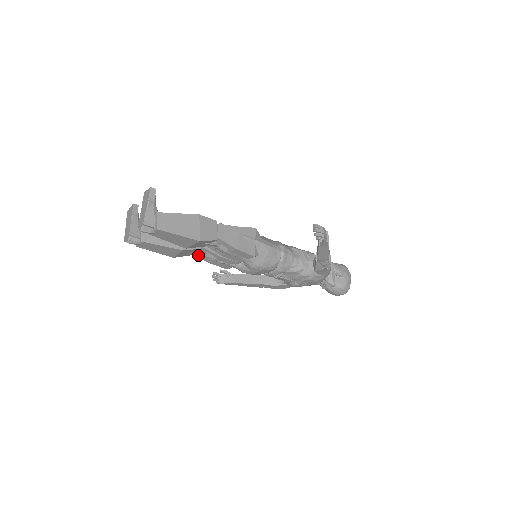
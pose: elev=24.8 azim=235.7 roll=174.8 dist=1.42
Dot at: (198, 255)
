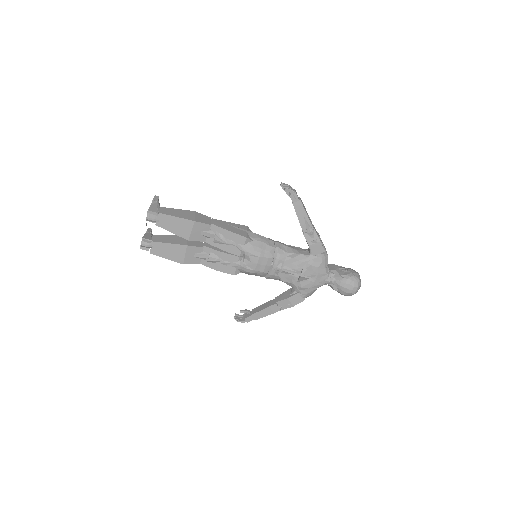
Dot at: (205, 263)
